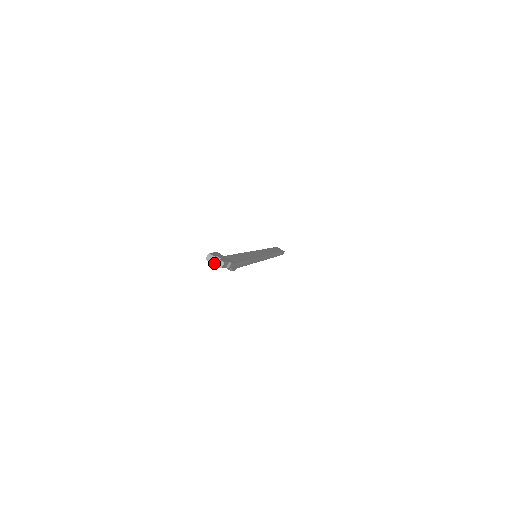
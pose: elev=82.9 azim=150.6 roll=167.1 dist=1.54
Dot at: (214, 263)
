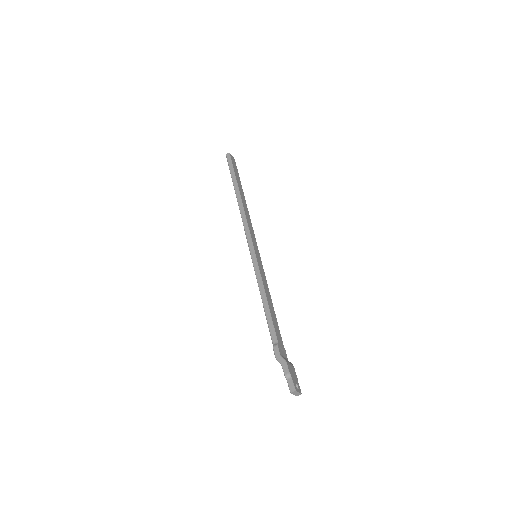
Dot at: (295, 395)
